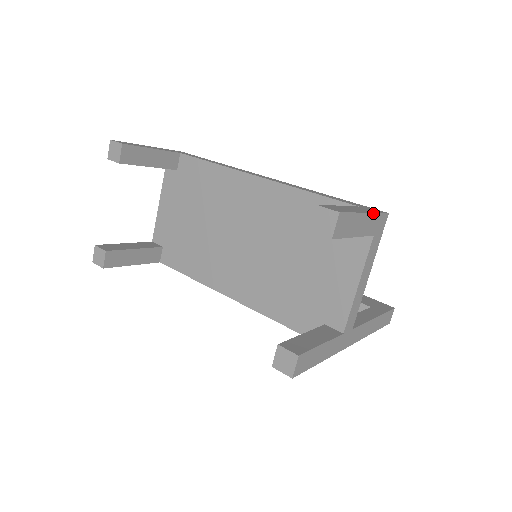
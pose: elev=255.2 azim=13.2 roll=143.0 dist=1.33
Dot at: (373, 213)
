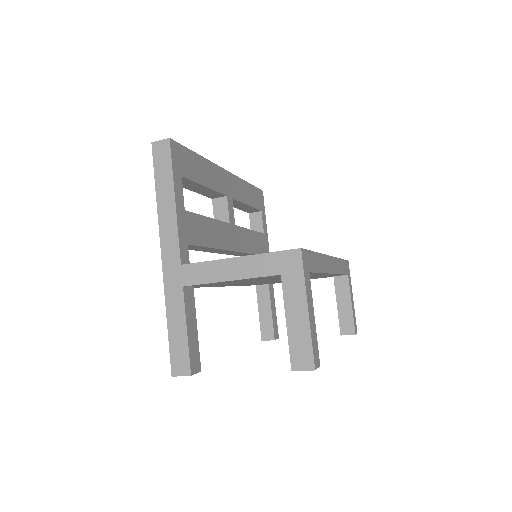
Dot at: (351, 287)
